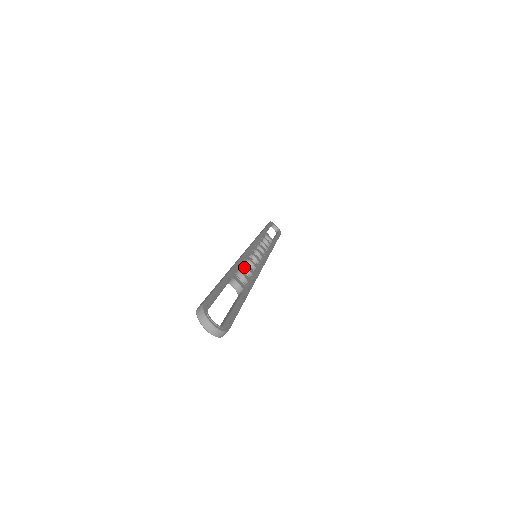
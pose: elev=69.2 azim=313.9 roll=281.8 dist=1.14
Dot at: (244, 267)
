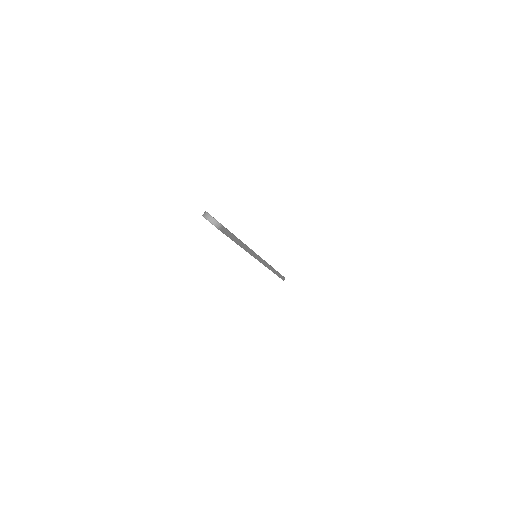
Dot at: occluded
